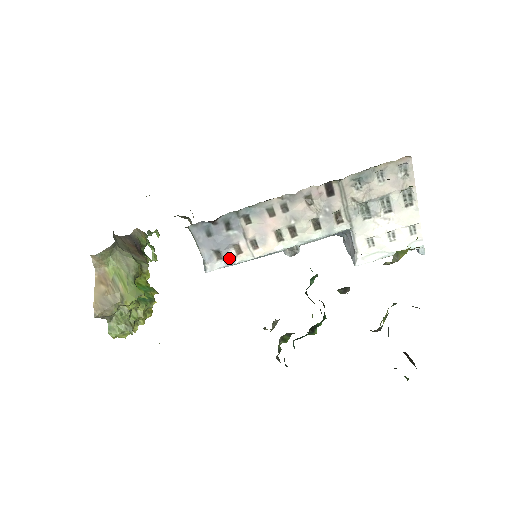
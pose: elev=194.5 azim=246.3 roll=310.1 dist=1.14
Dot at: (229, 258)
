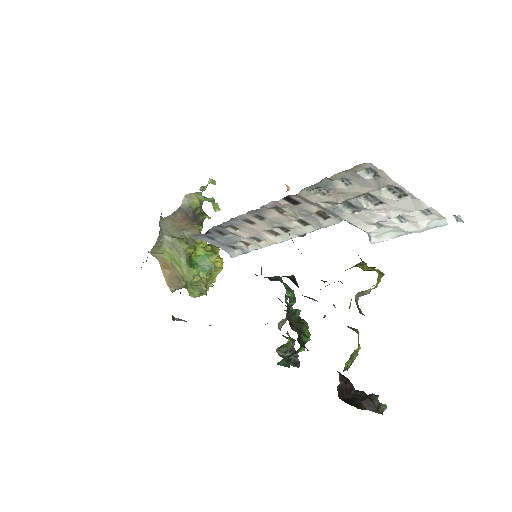
Dot at: (242, 248)
